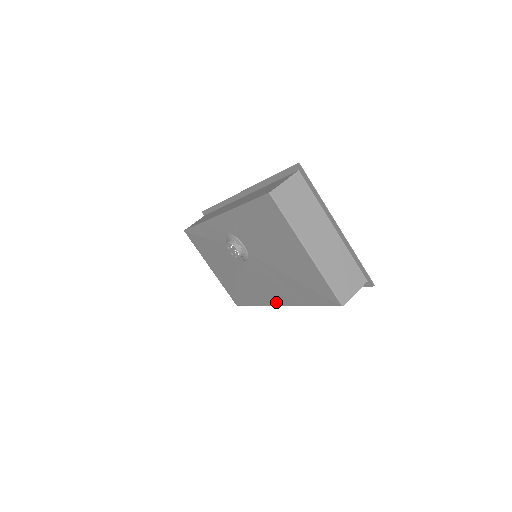
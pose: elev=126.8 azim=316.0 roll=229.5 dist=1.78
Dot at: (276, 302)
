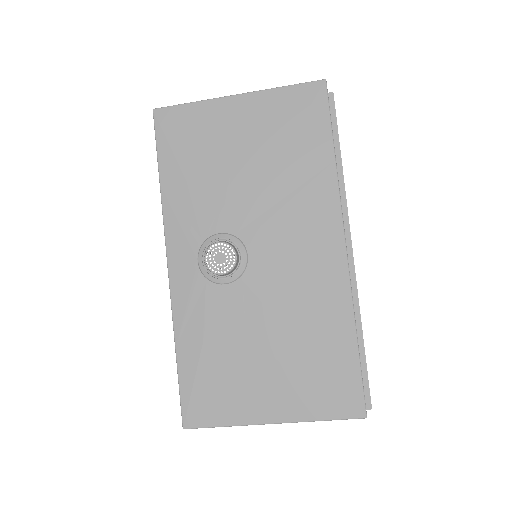
Dot at: (337, 245)
